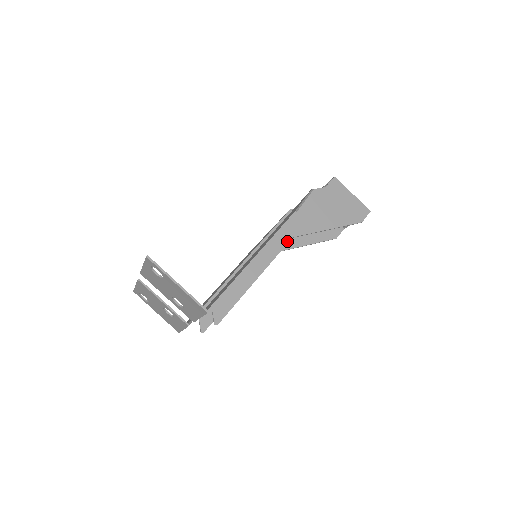
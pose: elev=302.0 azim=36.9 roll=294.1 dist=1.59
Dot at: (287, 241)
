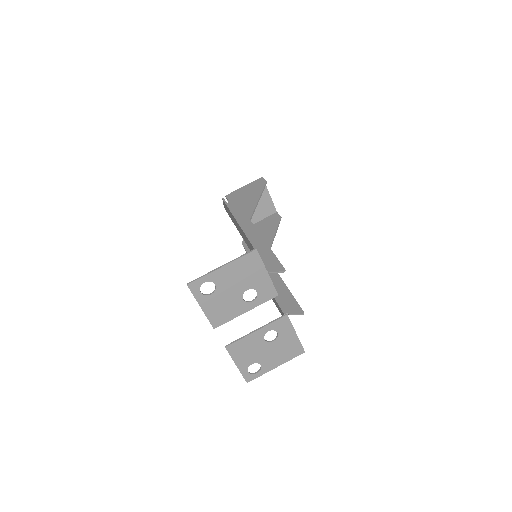
Dot at: (250, 223)
